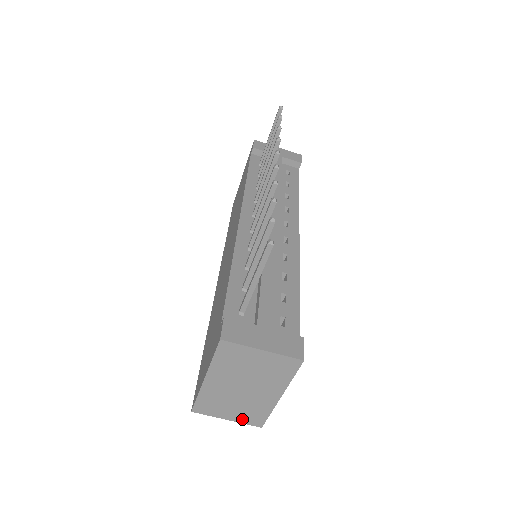
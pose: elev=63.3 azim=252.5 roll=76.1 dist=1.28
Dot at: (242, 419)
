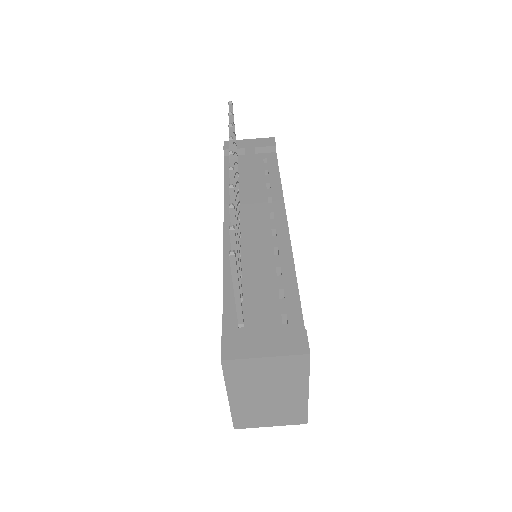
Dot at: (284, 422)
